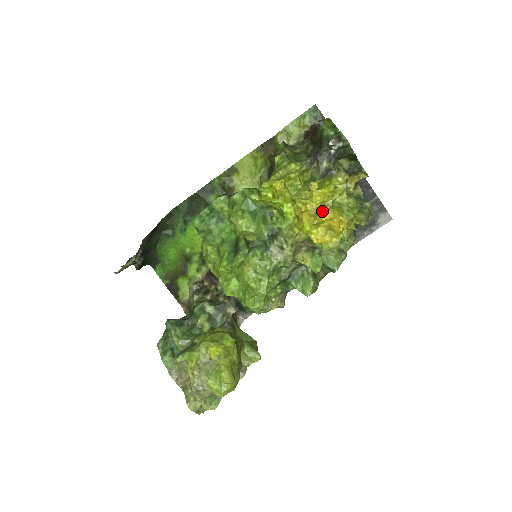
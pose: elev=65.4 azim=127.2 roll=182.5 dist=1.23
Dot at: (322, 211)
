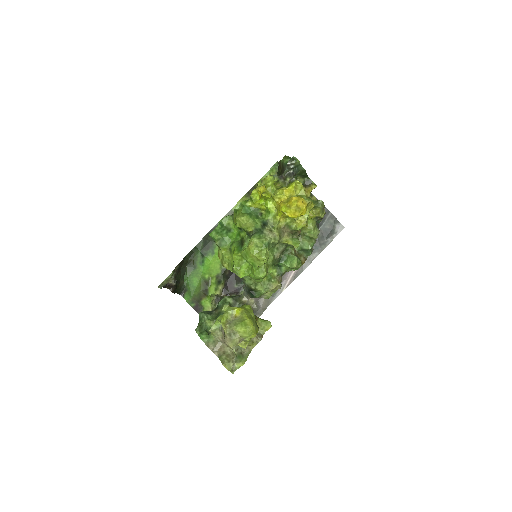
Dot at: (291, 198)
